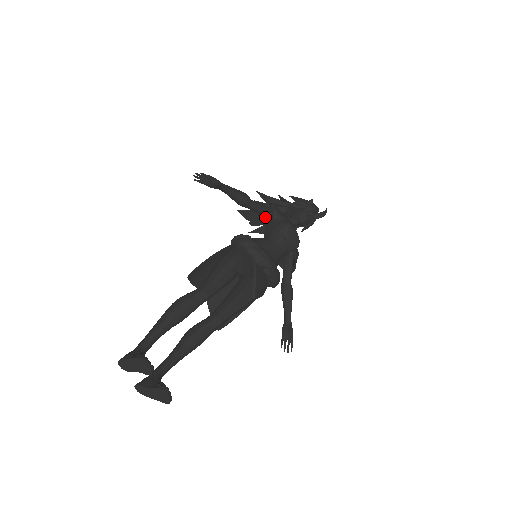
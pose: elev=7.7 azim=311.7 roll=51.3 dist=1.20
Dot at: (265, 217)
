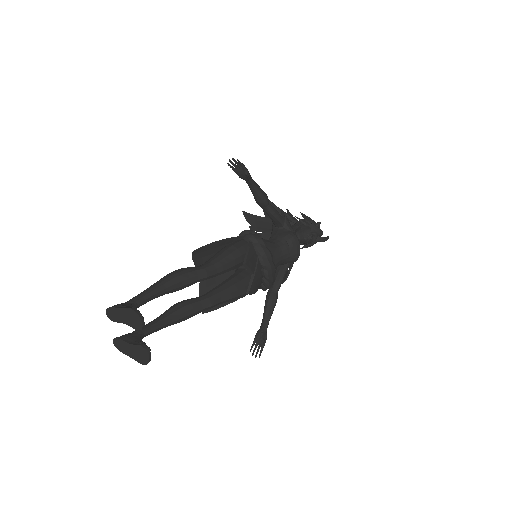
Dot at: (274, 223)
